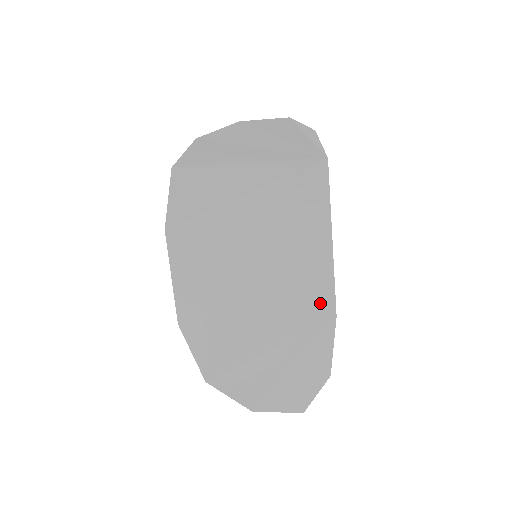
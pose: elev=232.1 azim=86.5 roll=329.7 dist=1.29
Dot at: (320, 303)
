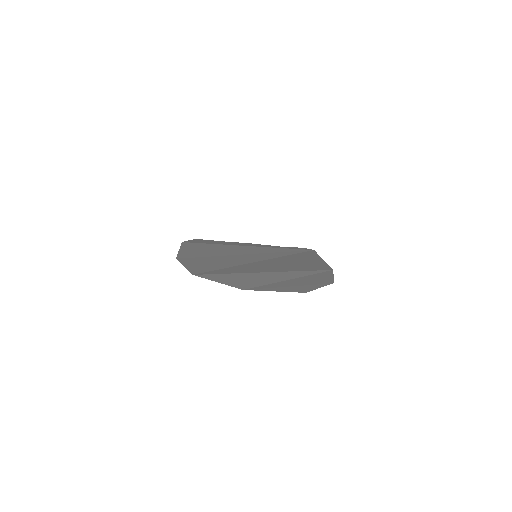
Dot at: (316, 267)
